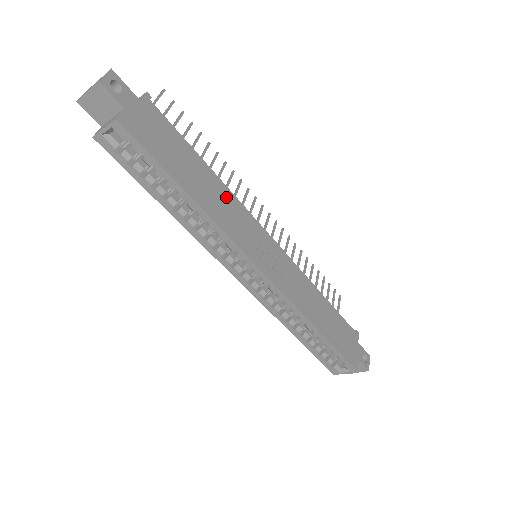
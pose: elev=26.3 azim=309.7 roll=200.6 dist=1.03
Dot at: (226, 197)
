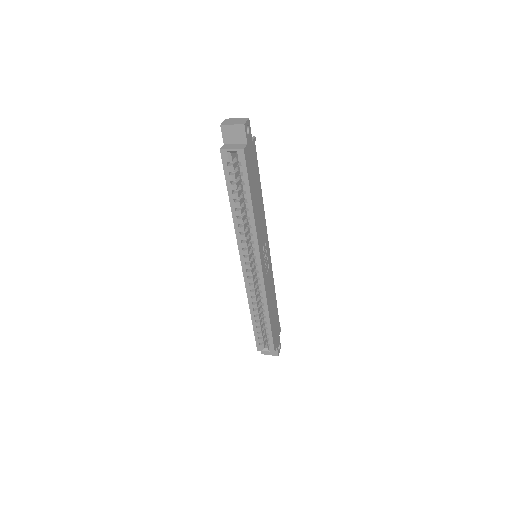
Dot at: (262, 214)
